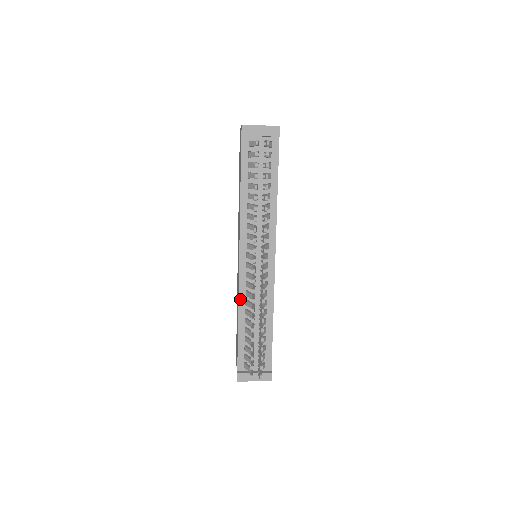
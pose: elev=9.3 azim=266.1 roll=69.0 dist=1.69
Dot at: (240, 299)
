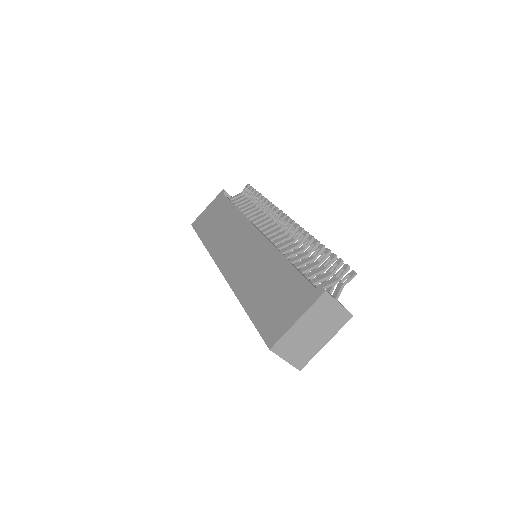
Dot at: (275, 247)
